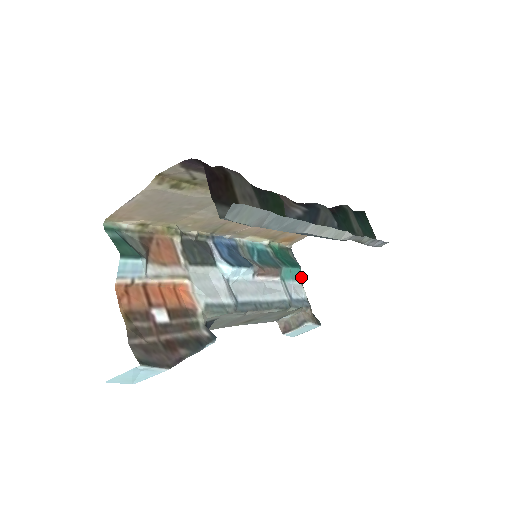
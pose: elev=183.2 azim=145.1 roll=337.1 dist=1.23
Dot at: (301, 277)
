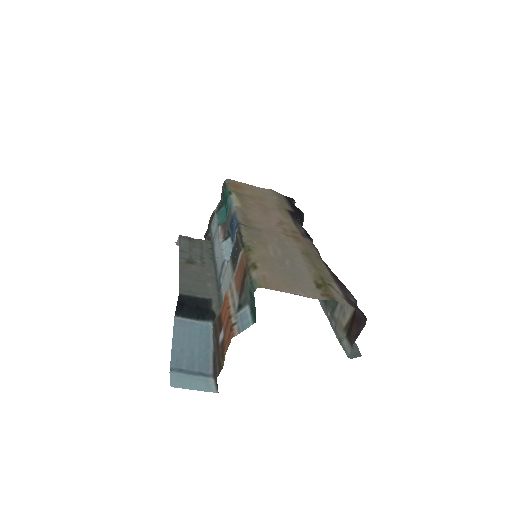
Dot at: (216, 208)
